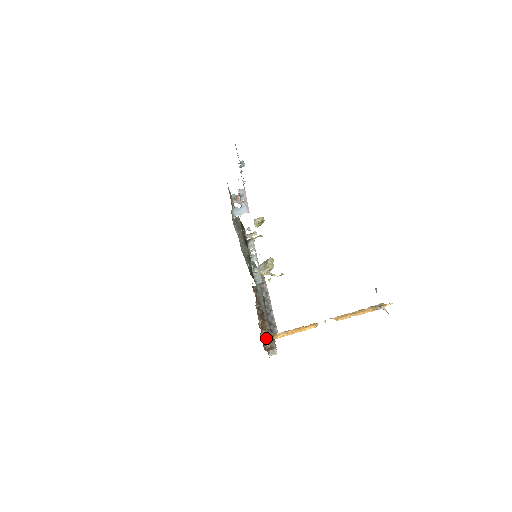
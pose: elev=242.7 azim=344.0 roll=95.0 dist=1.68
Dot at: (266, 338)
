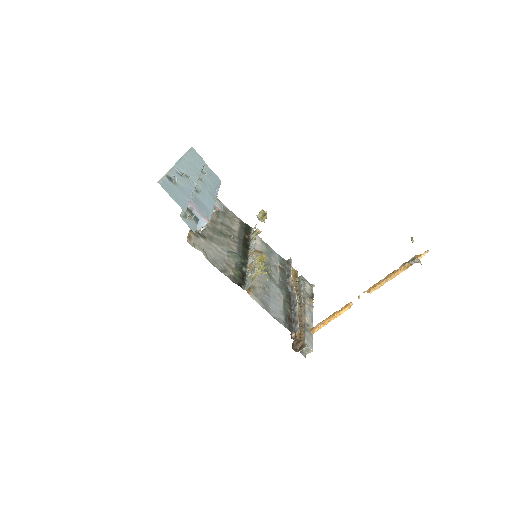
Dot at: occluded
